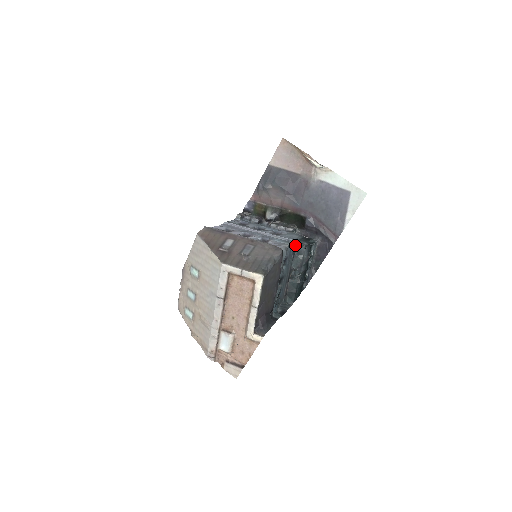
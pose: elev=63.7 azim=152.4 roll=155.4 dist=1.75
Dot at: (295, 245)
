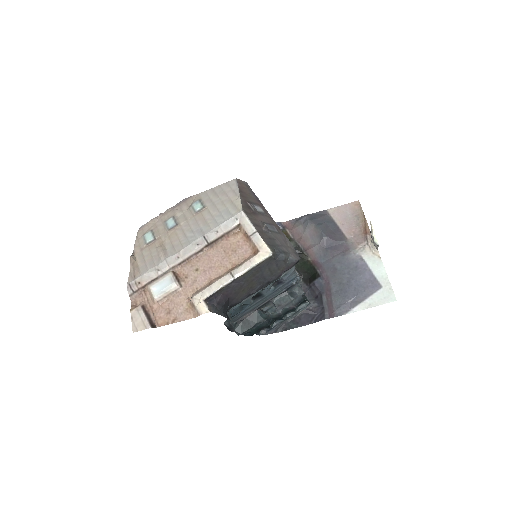
Dot at: (296, 283)
